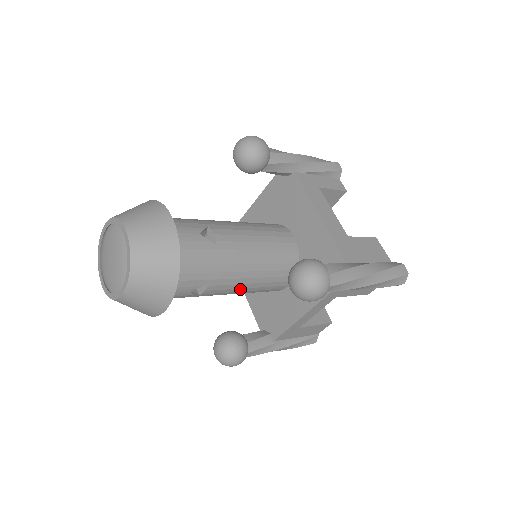
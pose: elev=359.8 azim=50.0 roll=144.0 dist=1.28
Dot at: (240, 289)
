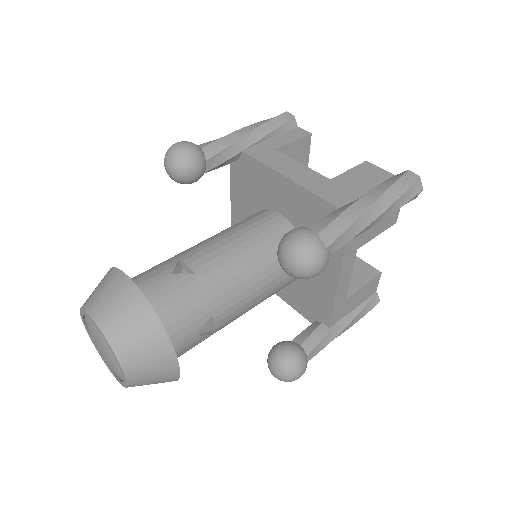
Dot at: (253, 300)
